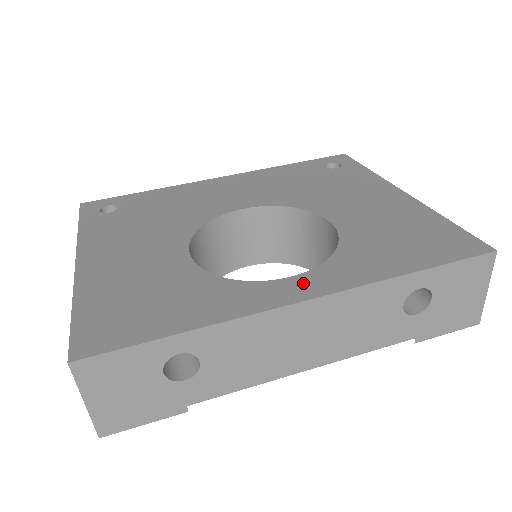
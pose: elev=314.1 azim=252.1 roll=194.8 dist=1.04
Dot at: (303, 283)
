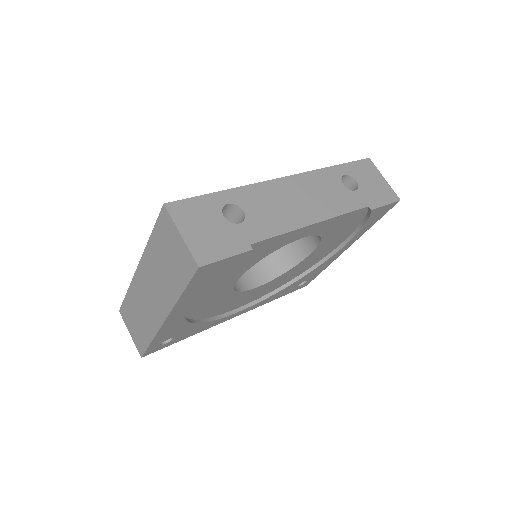
Dot at: occluded
